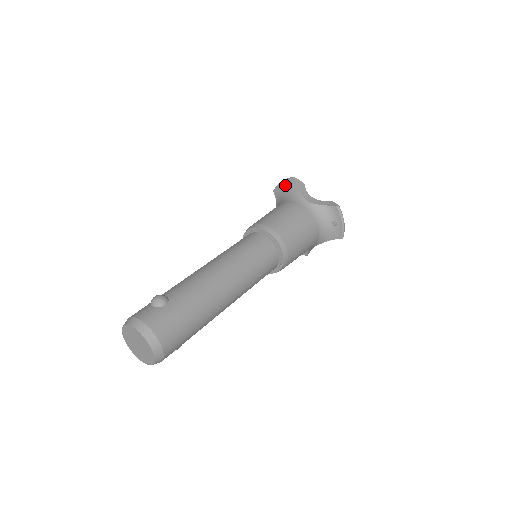
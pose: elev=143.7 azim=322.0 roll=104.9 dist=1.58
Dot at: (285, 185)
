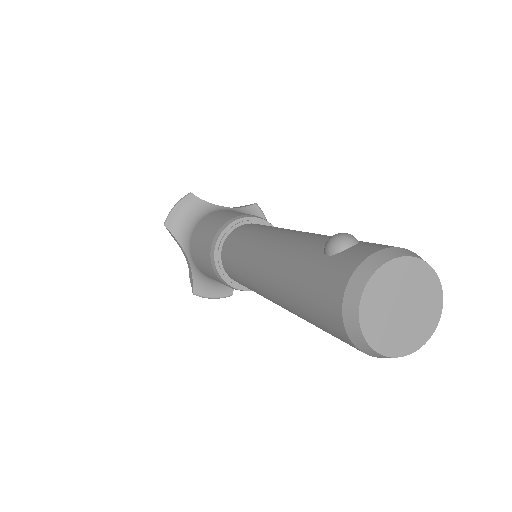
Dot at: (183, 207)
